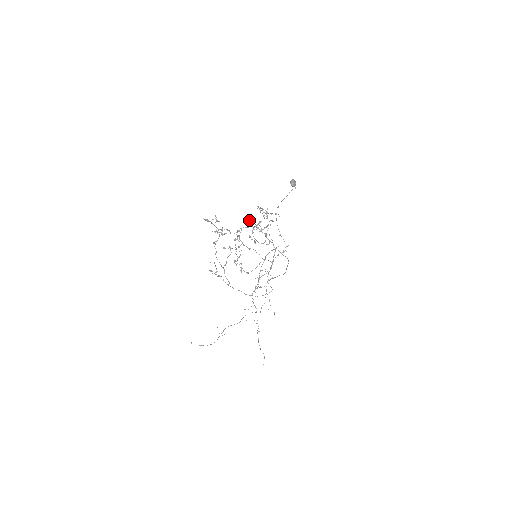
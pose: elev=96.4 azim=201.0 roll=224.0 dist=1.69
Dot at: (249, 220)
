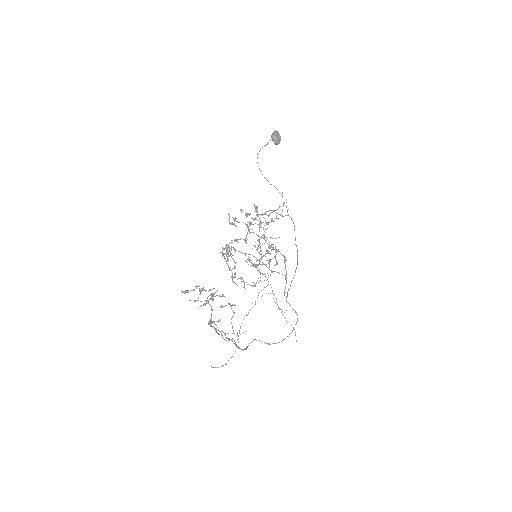
Dot at: (233, 224)
